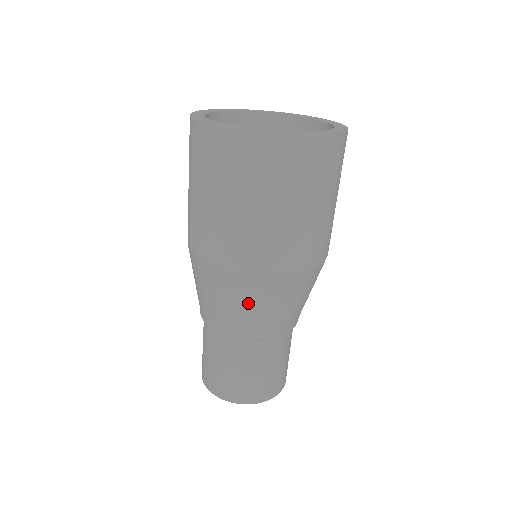
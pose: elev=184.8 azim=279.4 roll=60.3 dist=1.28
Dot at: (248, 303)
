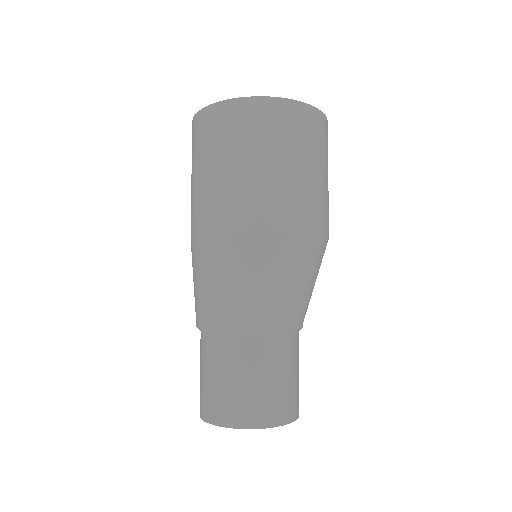
Dot at: (288, 273)
